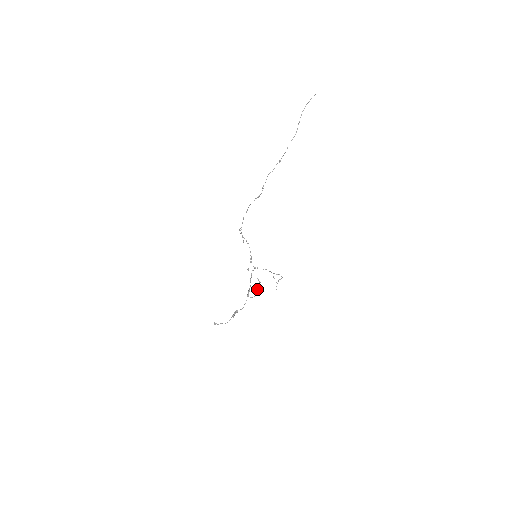
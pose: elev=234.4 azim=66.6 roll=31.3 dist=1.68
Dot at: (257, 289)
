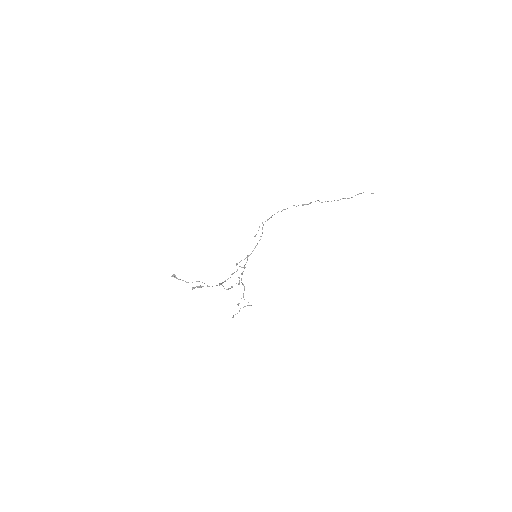
Dot at: occluded
